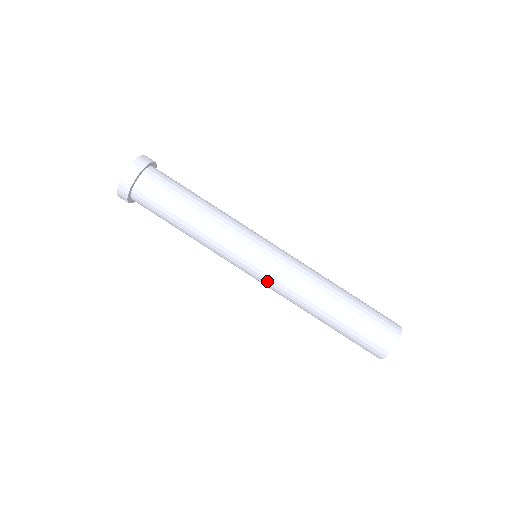
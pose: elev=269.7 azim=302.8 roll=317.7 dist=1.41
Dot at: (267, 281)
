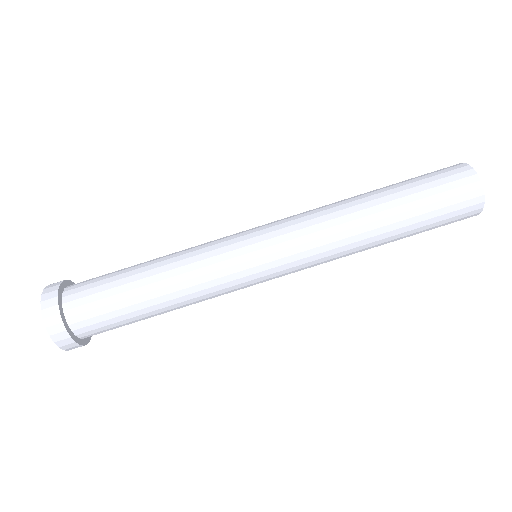
Dot at: (289, 252)
